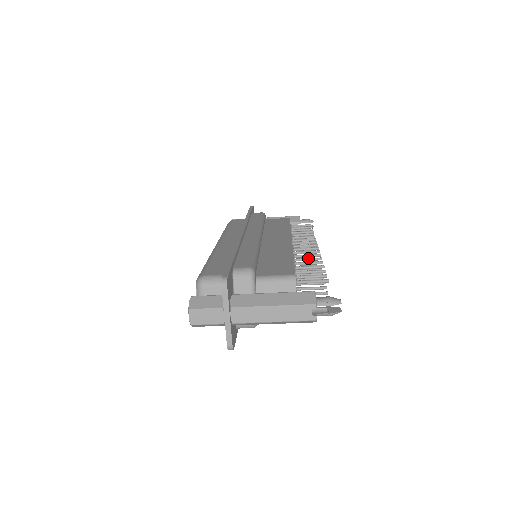
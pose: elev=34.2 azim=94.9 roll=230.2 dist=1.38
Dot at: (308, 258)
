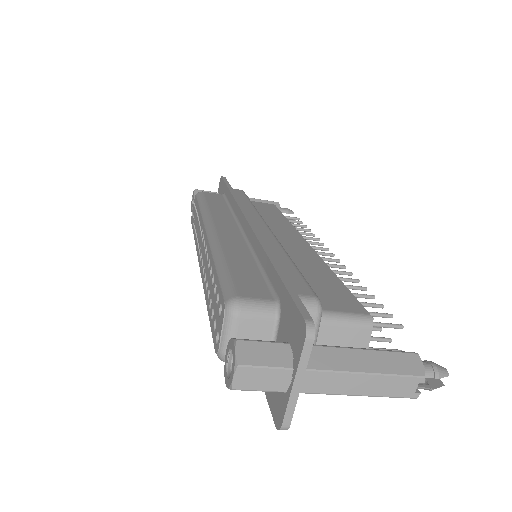
Dot at: occluded
